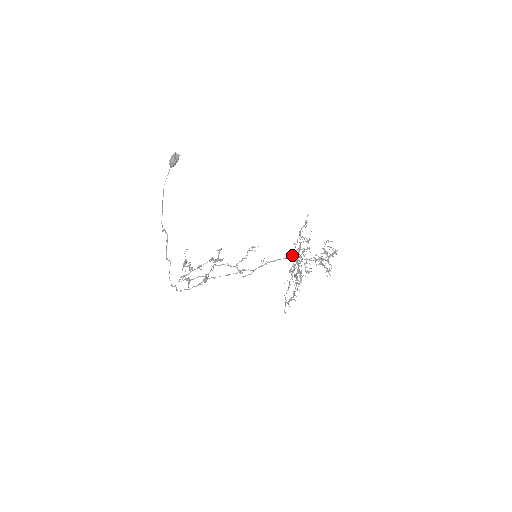
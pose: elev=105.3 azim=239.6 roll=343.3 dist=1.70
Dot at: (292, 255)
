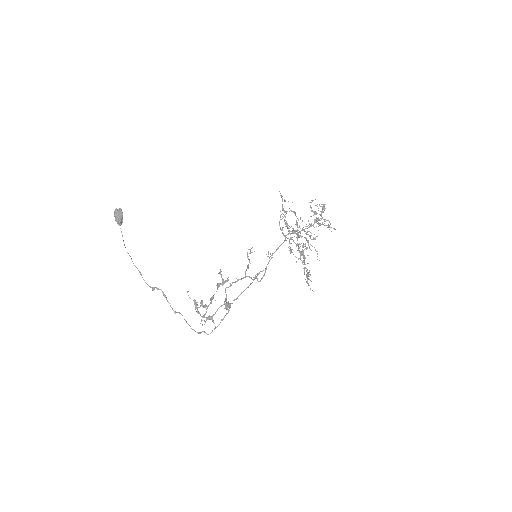
Dot at: occluded
